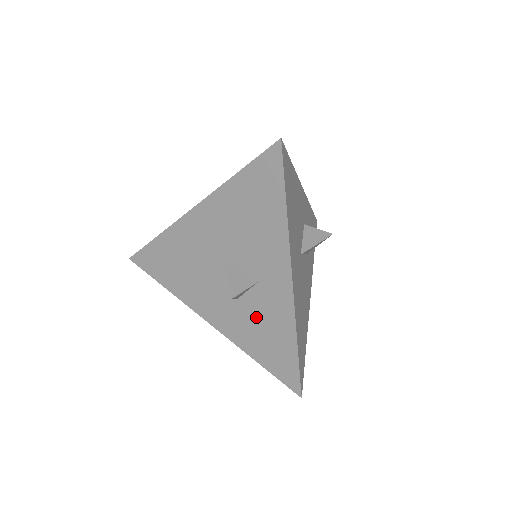
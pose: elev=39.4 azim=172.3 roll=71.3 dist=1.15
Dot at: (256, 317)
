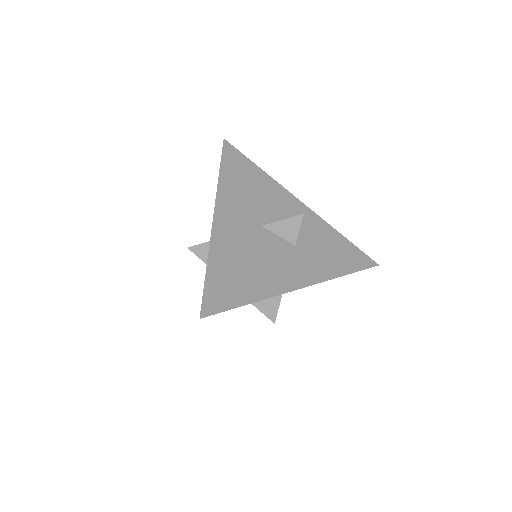
Dot at: occluded
